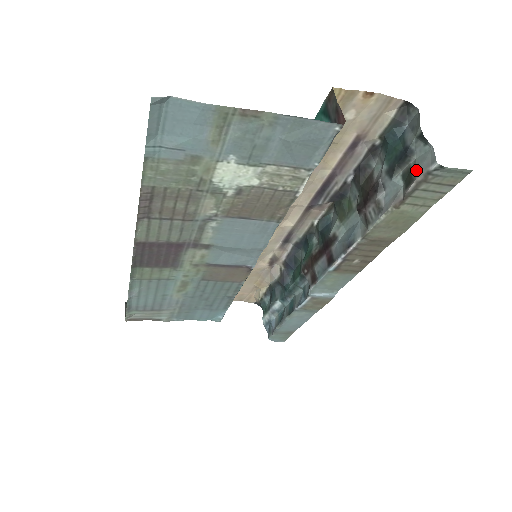
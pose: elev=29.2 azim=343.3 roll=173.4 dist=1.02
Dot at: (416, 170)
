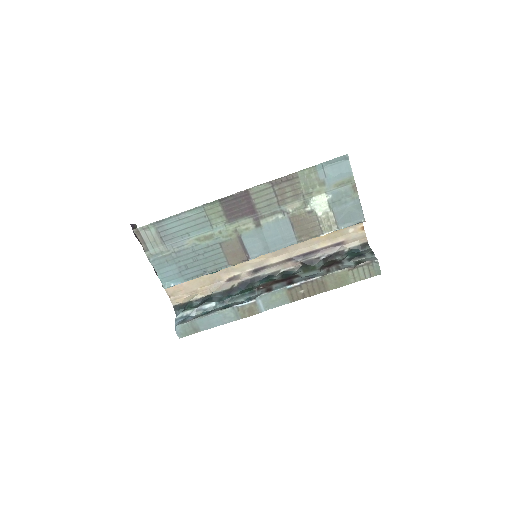
Dot at: (366, 260)
